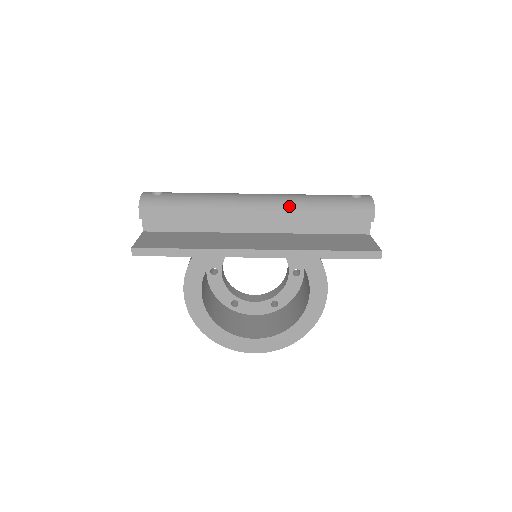
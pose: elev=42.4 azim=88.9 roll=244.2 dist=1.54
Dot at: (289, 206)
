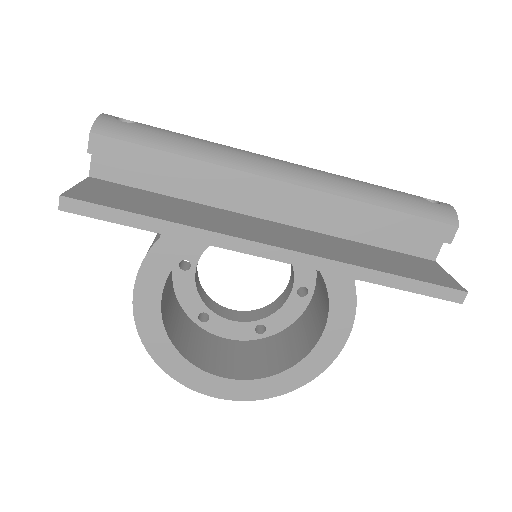
Dot at: (333, 190)
